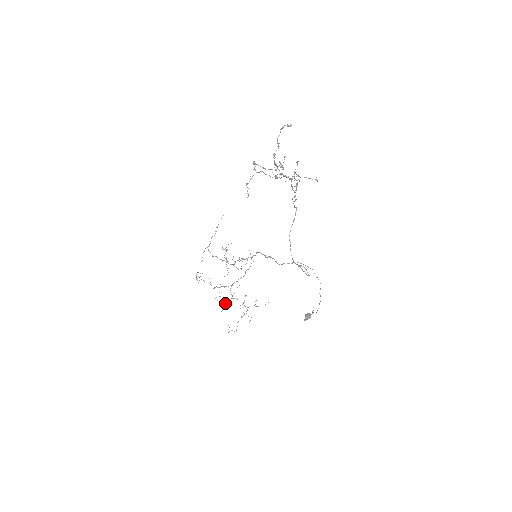
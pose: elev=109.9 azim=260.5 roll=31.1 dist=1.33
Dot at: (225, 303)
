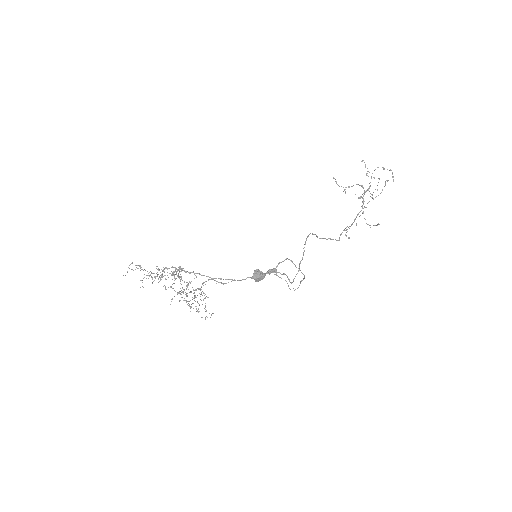
Dot at: occluded
